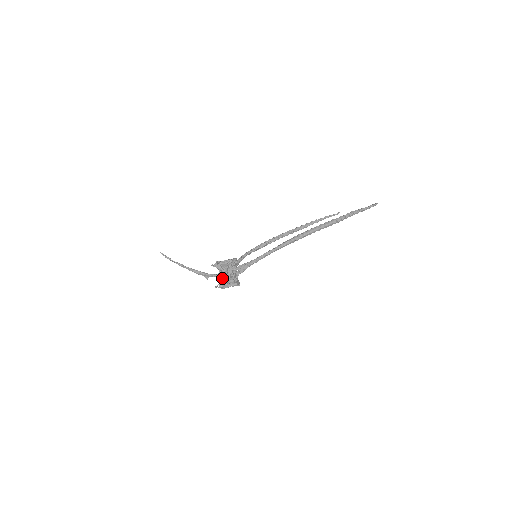
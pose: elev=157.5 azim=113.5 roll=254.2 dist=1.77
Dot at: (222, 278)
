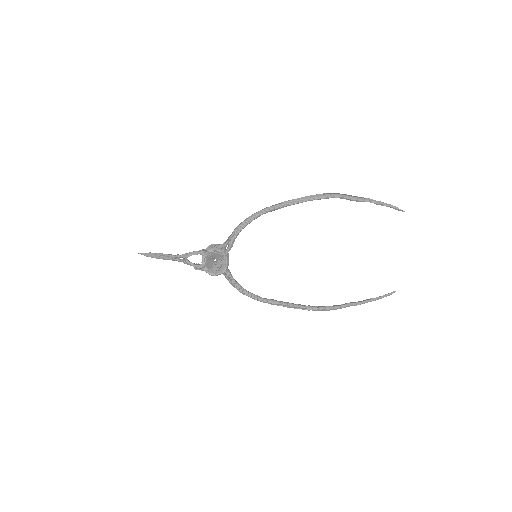
Dot at: occluded
